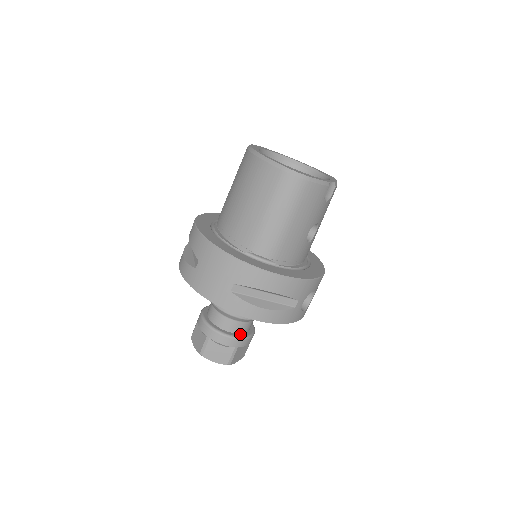
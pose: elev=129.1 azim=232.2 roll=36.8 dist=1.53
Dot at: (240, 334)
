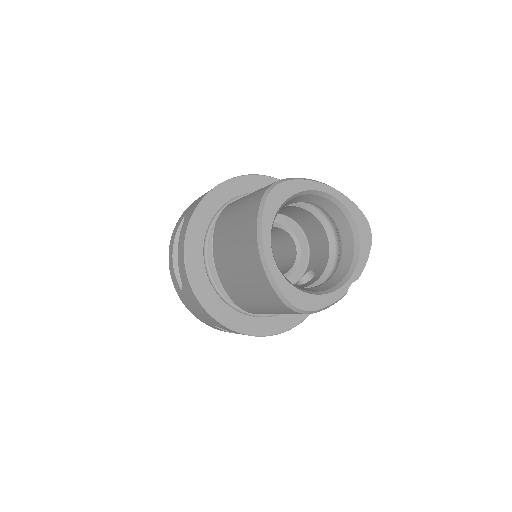
Dot at: occluded
